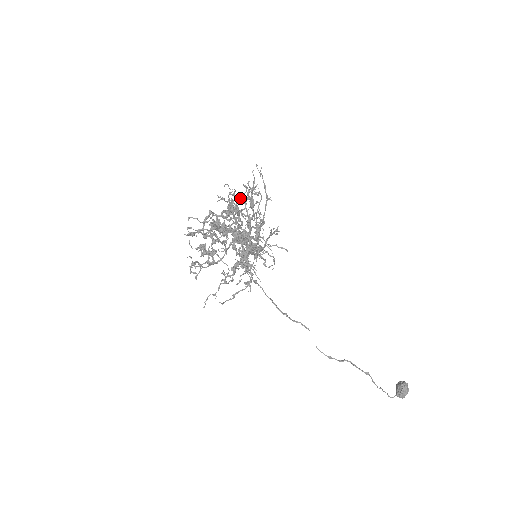
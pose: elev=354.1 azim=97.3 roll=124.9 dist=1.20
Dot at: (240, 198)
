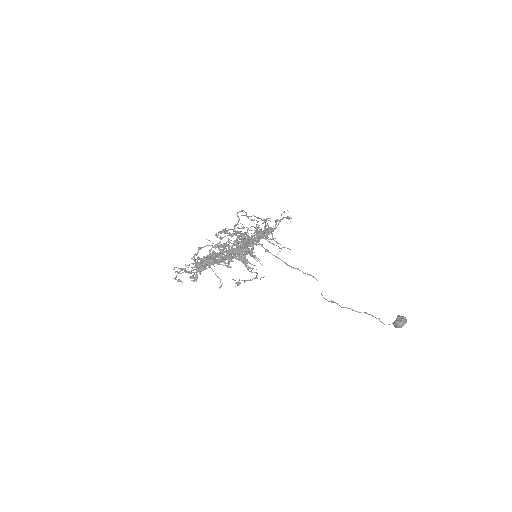
Dot at: (229, 235)
